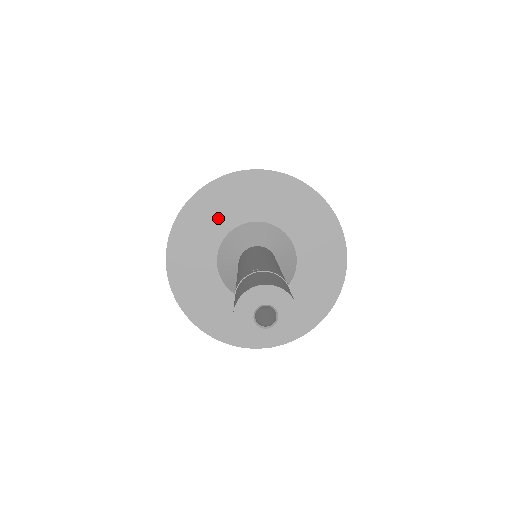
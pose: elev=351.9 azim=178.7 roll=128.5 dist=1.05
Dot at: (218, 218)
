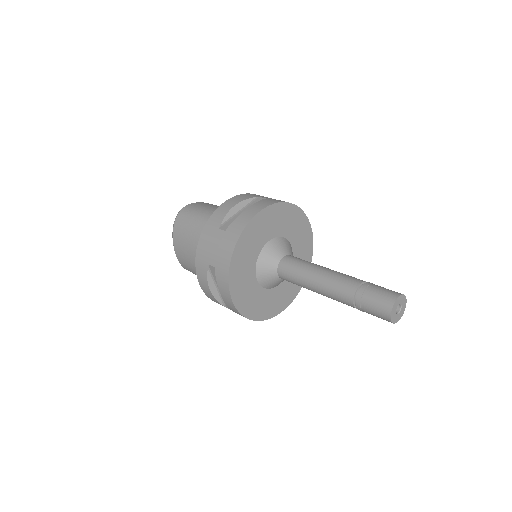
Dot at: (248, 260)
